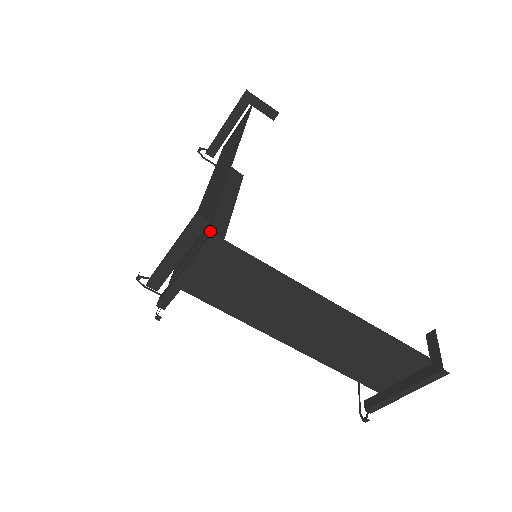
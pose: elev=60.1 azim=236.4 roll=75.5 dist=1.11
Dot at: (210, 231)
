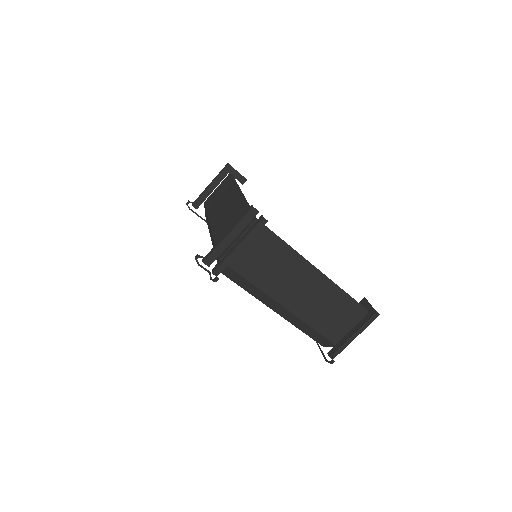
Dot at: (259, 217)
